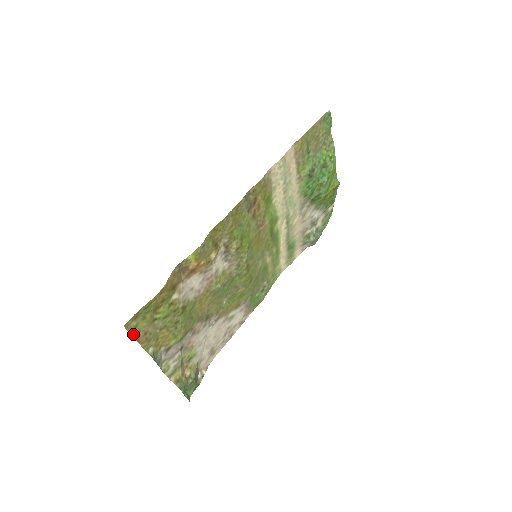
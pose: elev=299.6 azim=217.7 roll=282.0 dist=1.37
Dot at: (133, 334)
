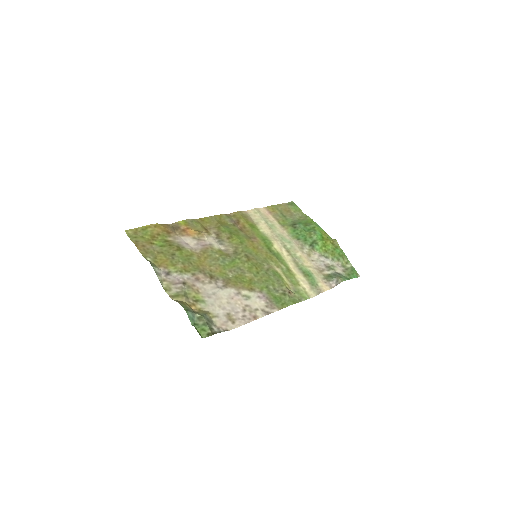
Dot at: (133, 241)
